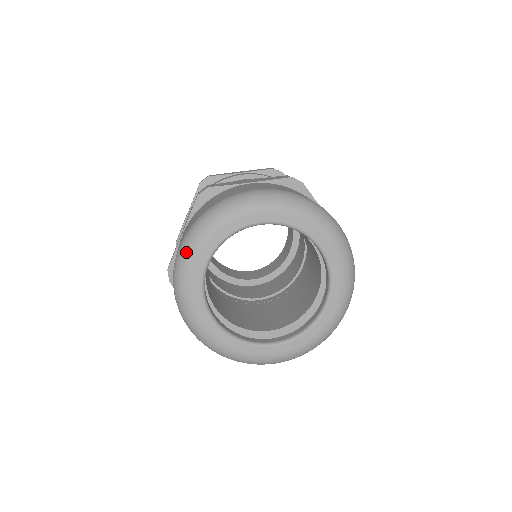
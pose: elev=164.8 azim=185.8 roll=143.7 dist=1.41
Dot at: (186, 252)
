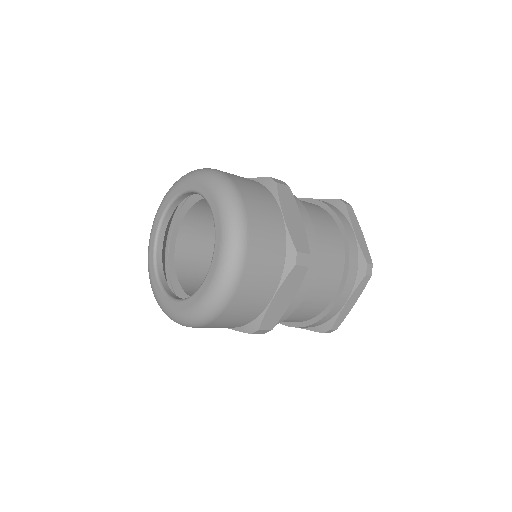
Dot at: occluded
